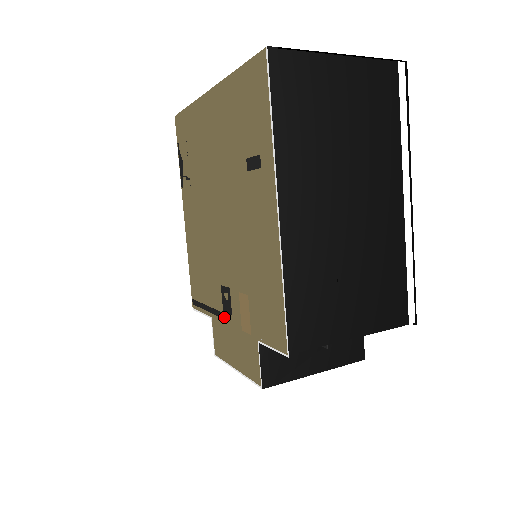
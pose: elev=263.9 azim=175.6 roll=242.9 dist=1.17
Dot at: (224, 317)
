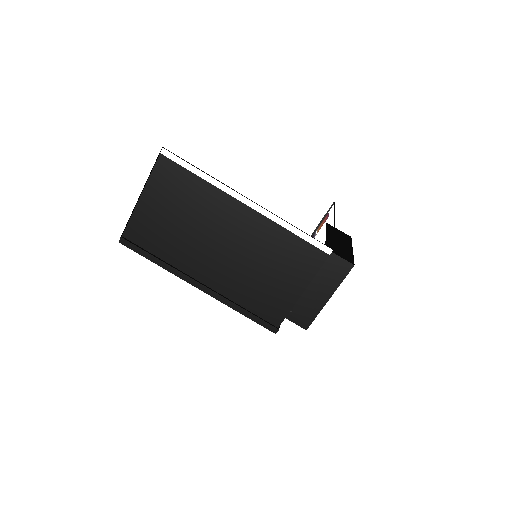
Dot at: occluded
